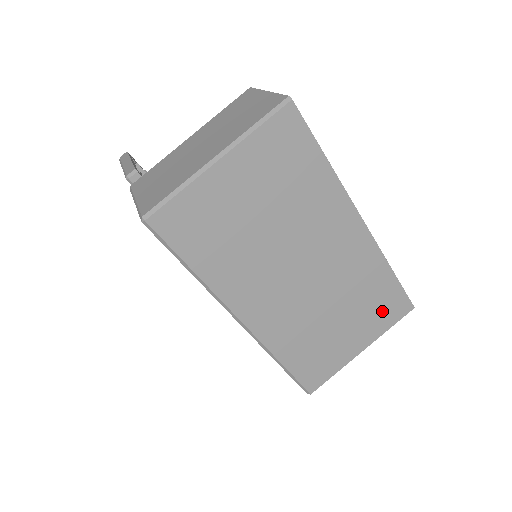
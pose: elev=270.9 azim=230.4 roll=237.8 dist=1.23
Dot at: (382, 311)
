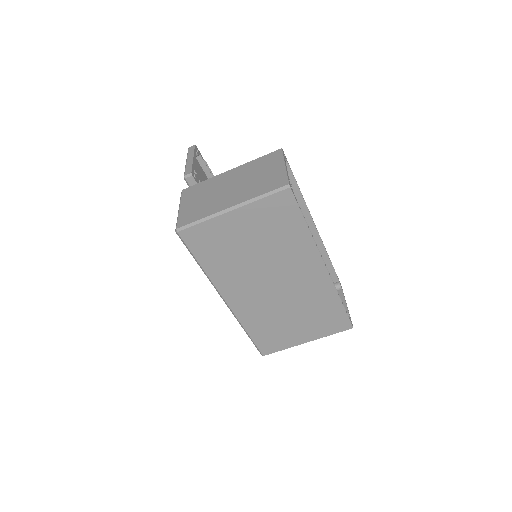
Dot at: (327, 323)
